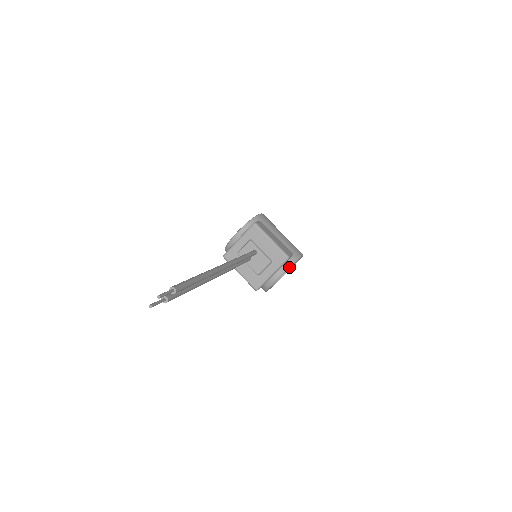
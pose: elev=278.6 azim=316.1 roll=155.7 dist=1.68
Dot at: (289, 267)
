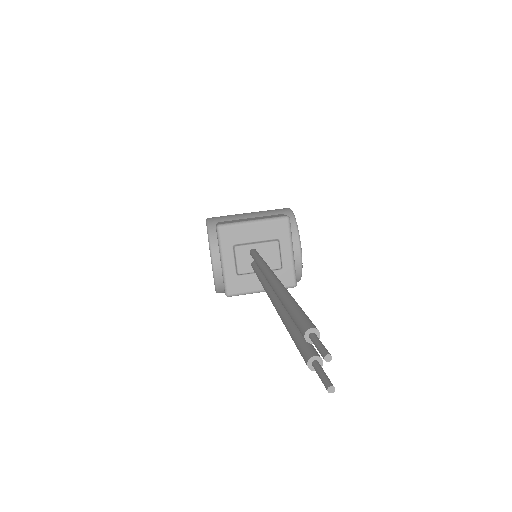
Dot at: (297, 228)
